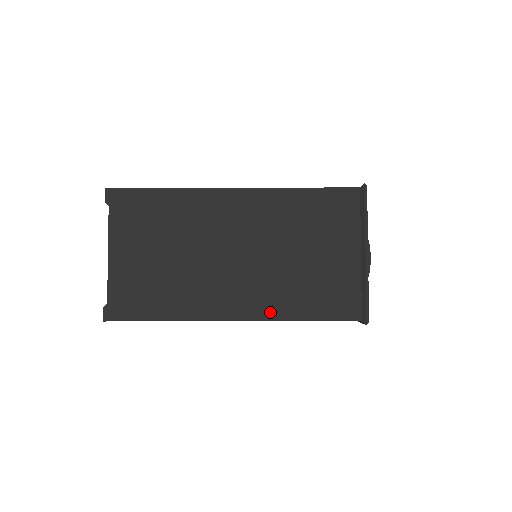
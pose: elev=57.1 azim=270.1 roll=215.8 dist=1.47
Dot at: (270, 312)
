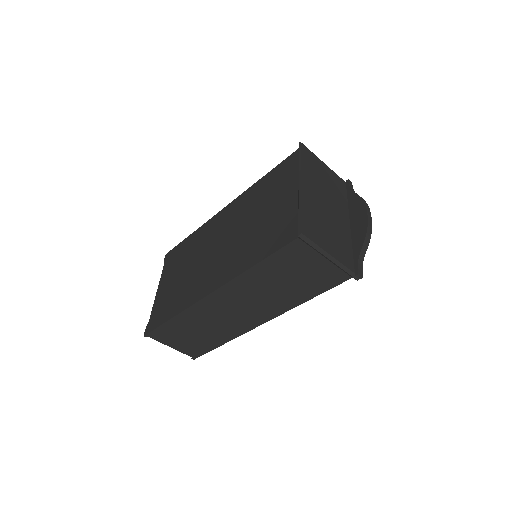
Dot at: (232, 273)
